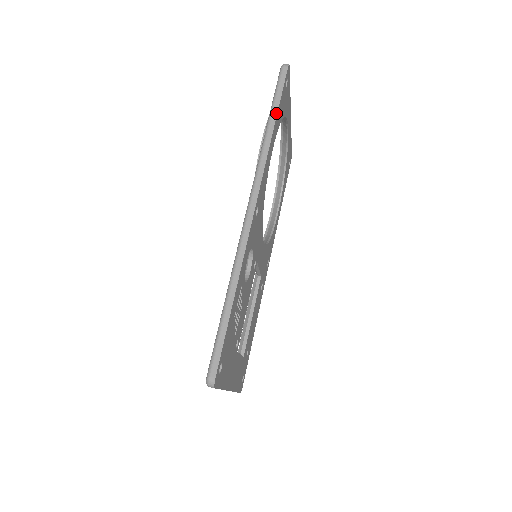
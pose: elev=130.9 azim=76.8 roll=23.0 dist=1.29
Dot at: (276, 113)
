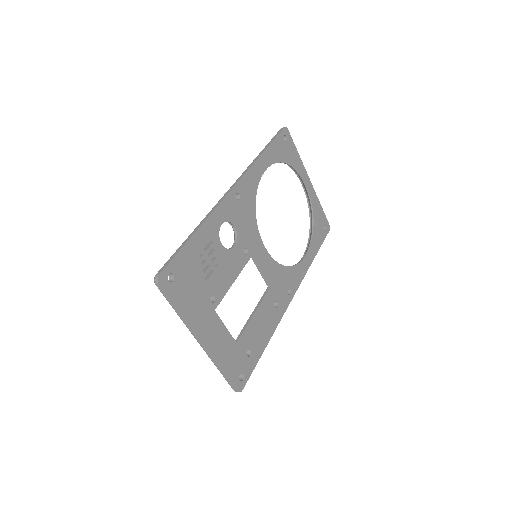
Dot at: (267, 147)
